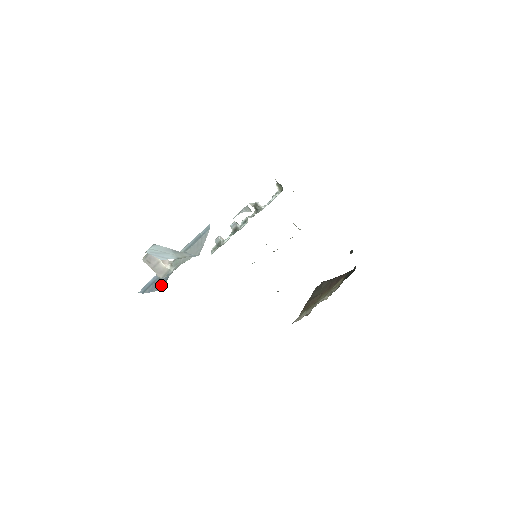
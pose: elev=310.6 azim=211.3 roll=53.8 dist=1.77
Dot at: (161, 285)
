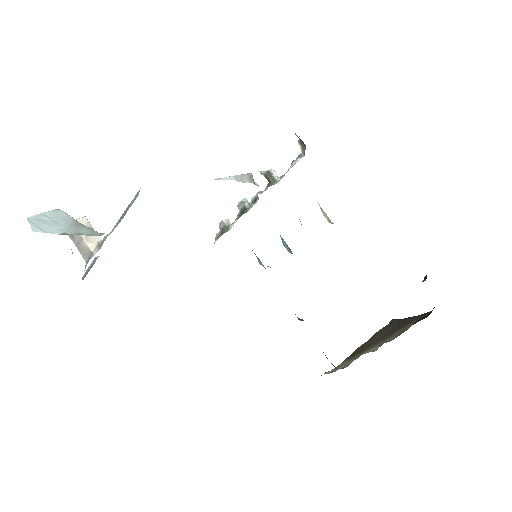
Dot at: occluded
